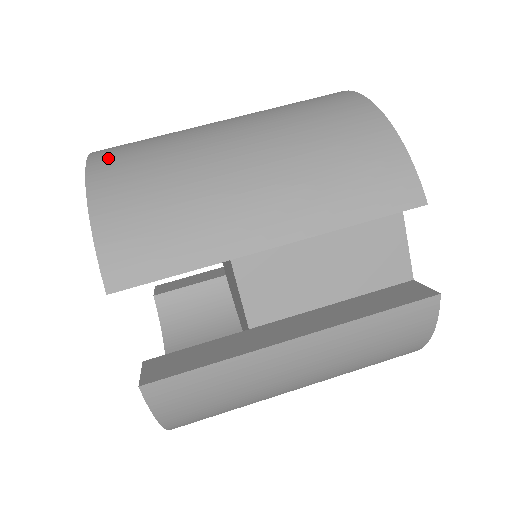
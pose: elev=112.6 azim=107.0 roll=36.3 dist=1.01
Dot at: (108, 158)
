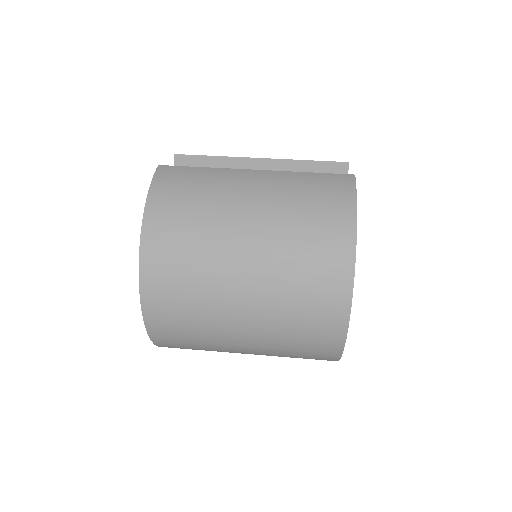
Dot at: occluded
